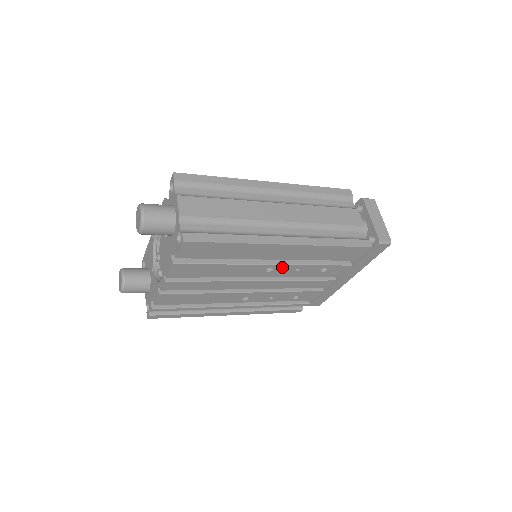
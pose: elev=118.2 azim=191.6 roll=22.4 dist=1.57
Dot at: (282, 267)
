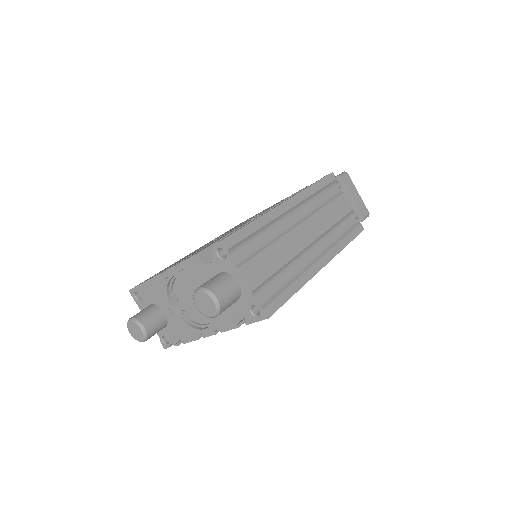
Dot at: occluded
